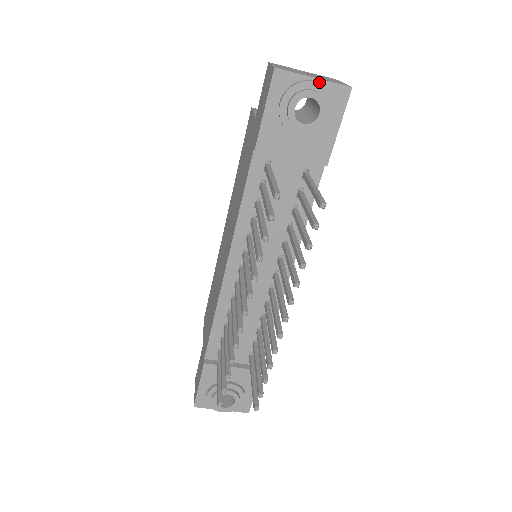
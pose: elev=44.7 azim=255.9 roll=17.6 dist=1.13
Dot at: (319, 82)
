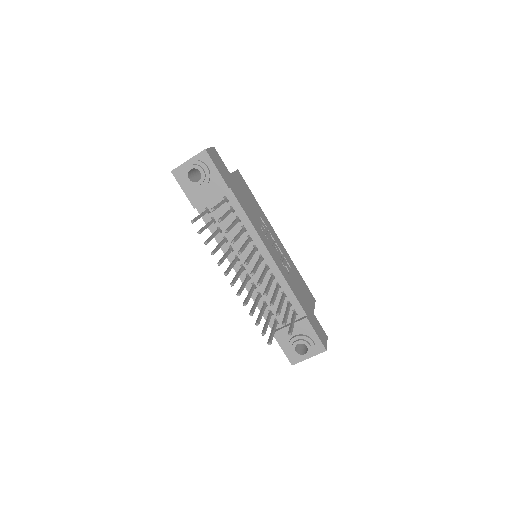
Dot at: (191, 160)
